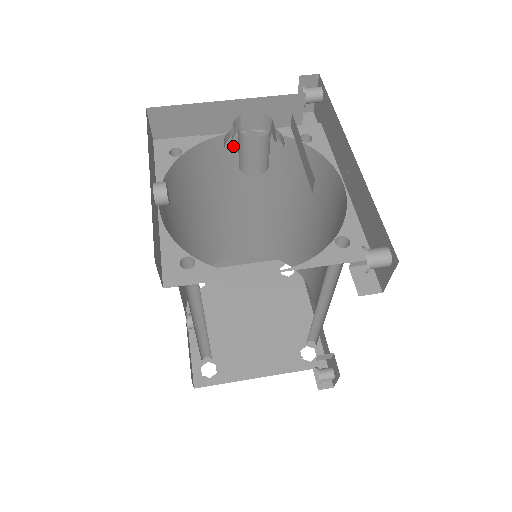
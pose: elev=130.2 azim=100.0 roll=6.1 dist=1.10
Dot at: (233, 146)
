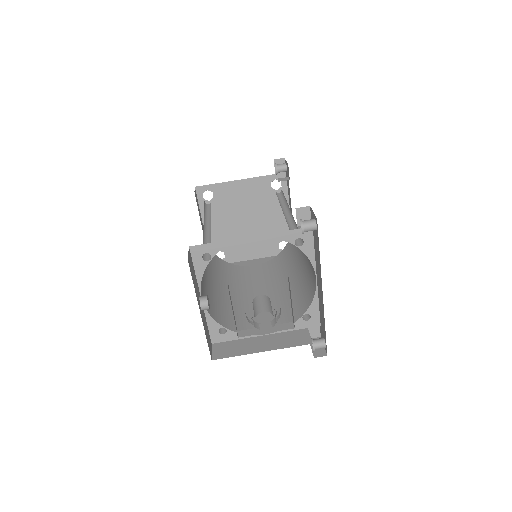
Dot at: occluded
